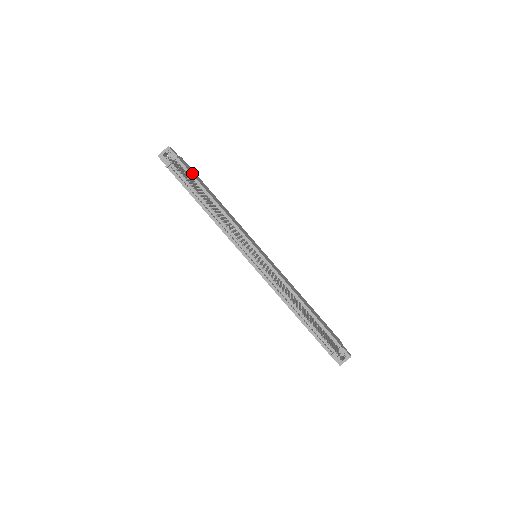
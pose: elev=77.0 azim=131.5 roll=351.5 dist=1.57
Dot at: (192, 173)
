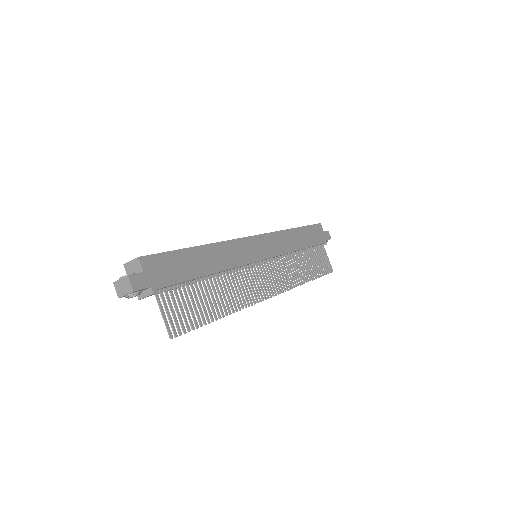
Dot at: (175, 278)
